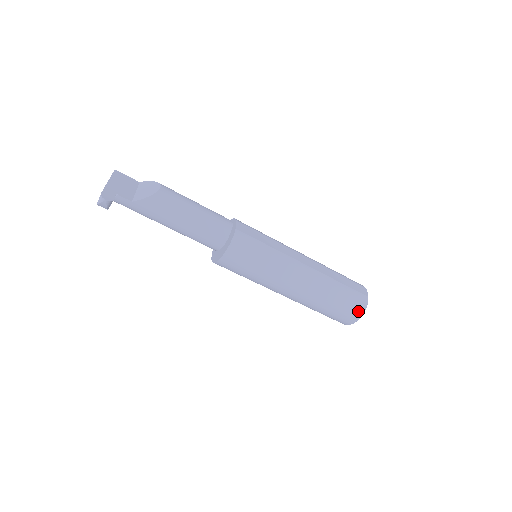
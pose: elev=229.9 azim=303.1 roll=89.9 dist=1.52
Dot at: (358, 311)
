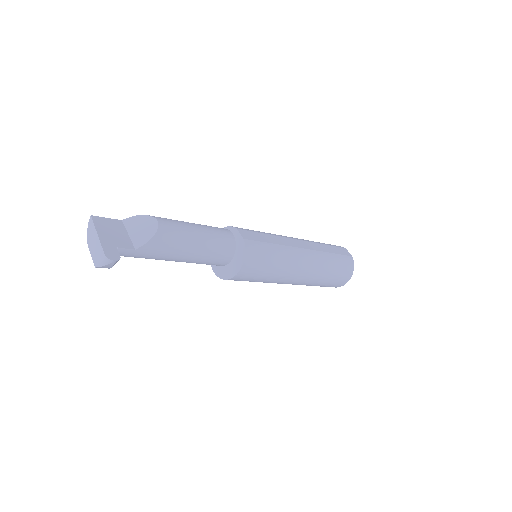
Dot at: (349, 273)
